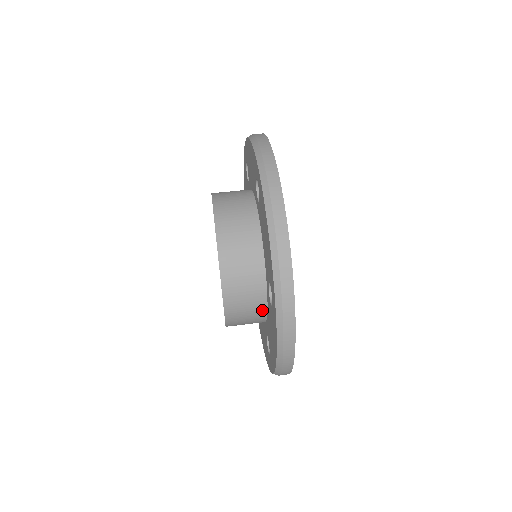
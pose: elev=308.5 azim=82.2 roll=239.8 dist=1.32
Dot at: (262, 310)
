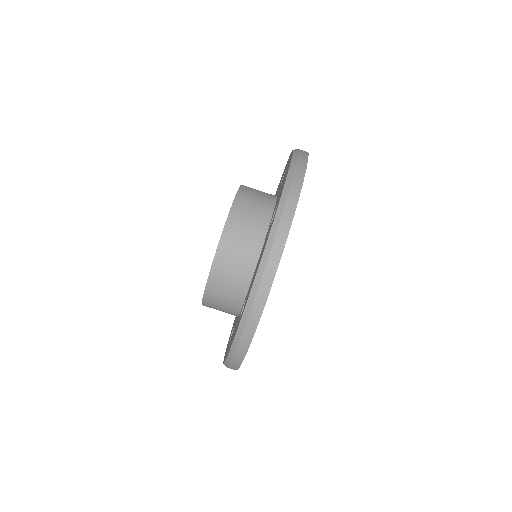
Dot at: (235, 310)
